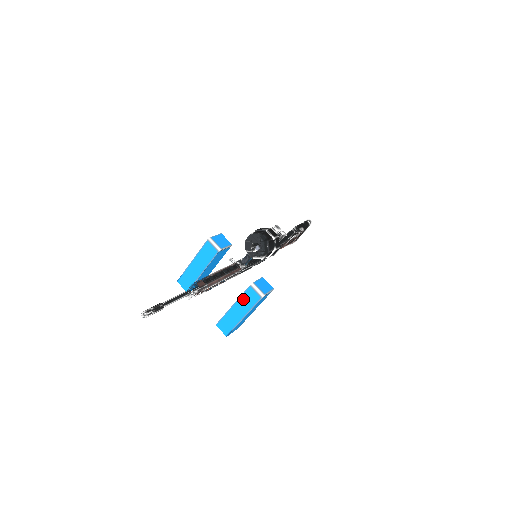
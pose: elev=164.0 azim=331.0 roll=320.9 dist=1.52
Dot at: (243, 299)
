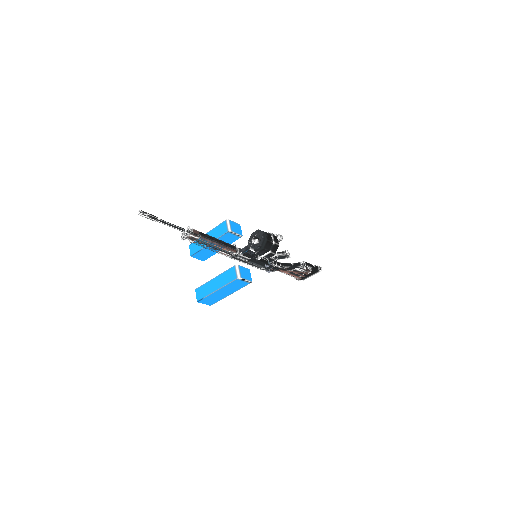
Dot at: (224, 275)
